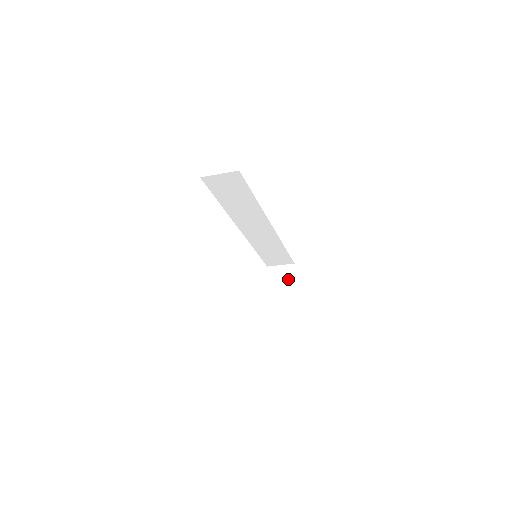
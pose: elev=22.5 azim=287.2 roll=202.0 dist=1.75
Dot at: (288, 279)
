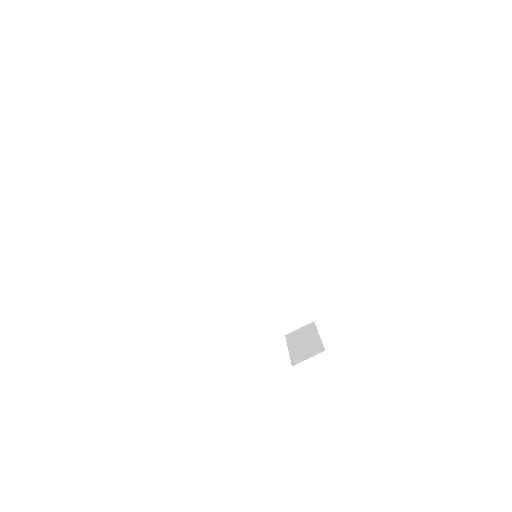
Dot at: (310, 333)
